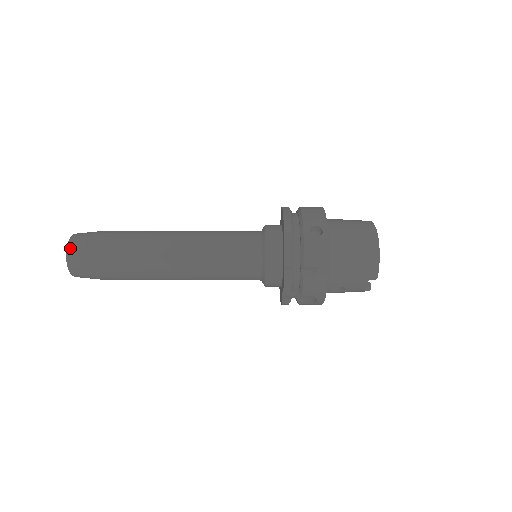
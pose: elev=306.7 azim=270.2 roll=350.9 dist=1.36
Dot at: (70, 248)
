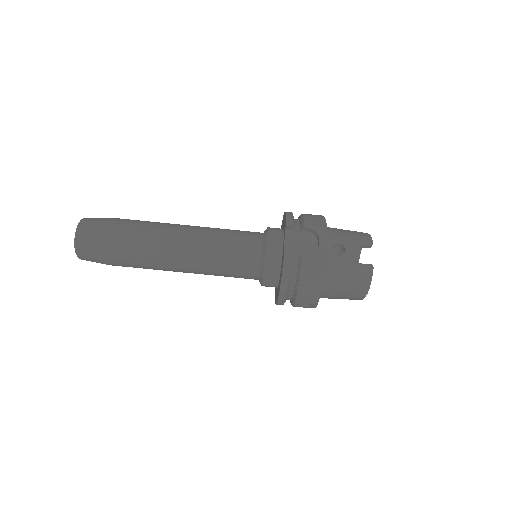
Dot at: occluded
